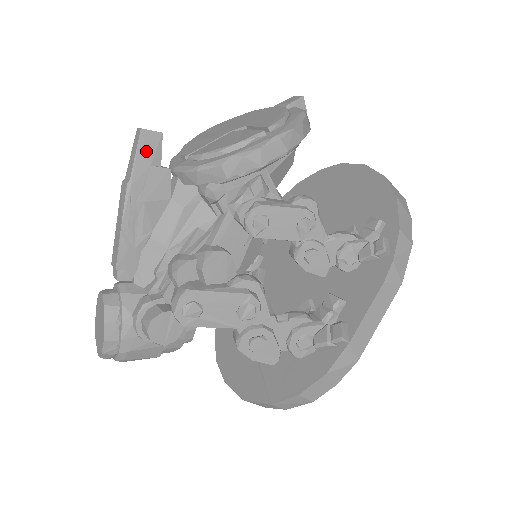
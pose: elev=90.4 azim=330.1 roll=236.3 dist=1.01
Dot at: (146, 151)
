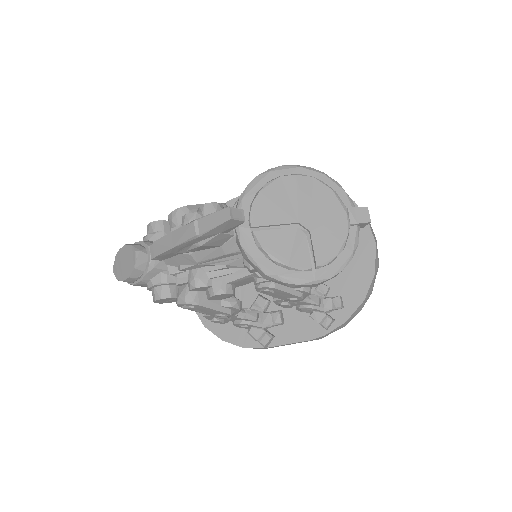
Dot at: (224, 227)
